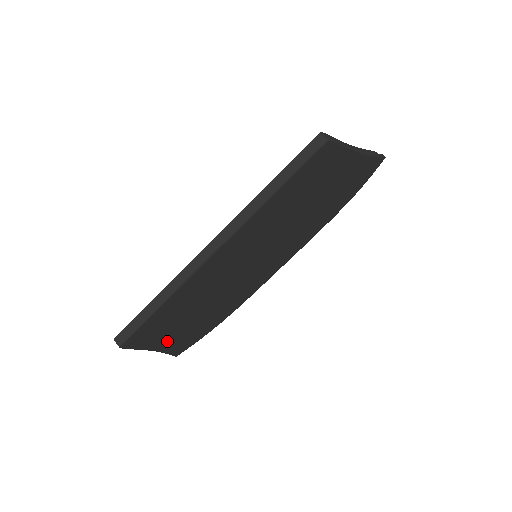
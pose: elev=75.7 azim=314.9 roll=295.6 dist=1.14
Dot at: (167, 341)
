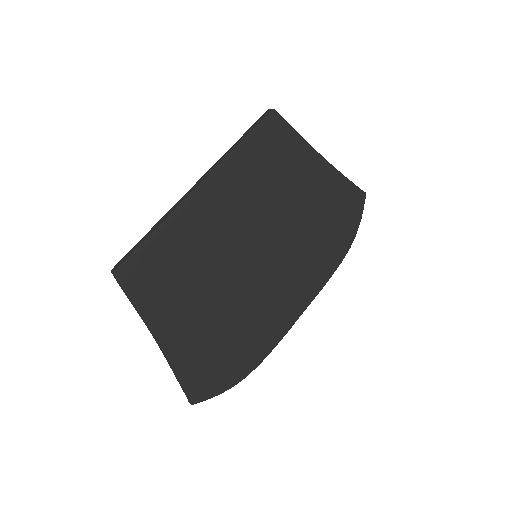
Dot at: (171, 333)
